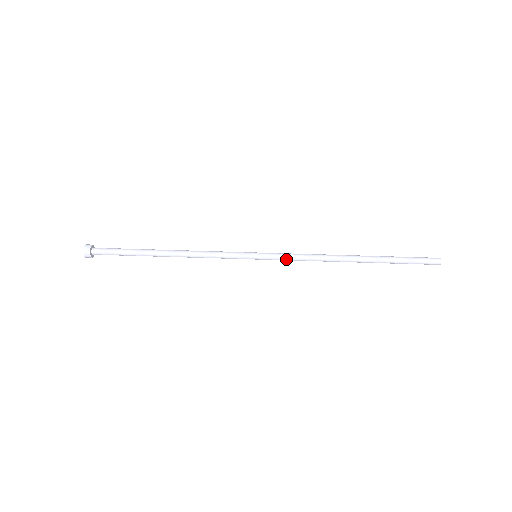
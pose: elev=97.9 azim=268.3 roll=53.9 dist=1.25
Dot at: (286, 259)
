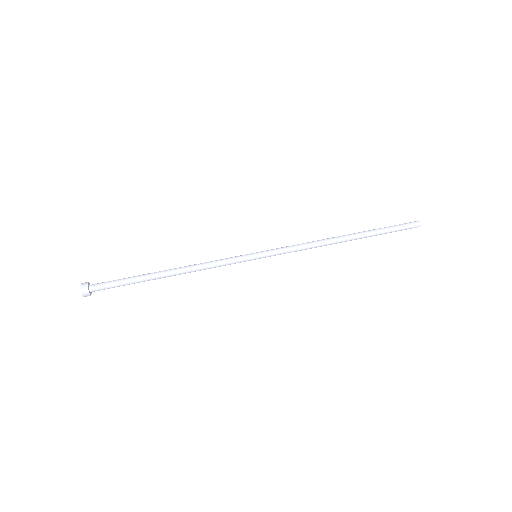
Dot at: (285, 250)
